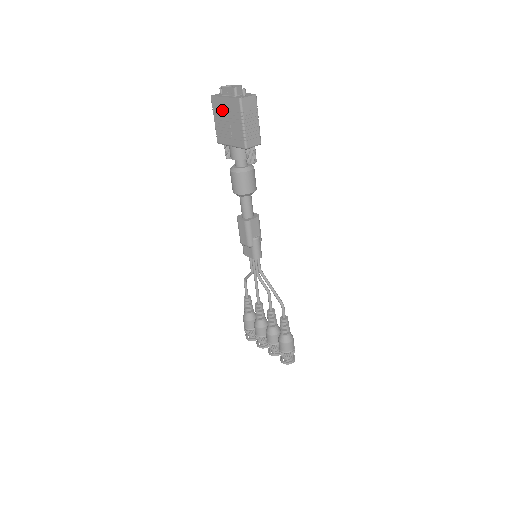
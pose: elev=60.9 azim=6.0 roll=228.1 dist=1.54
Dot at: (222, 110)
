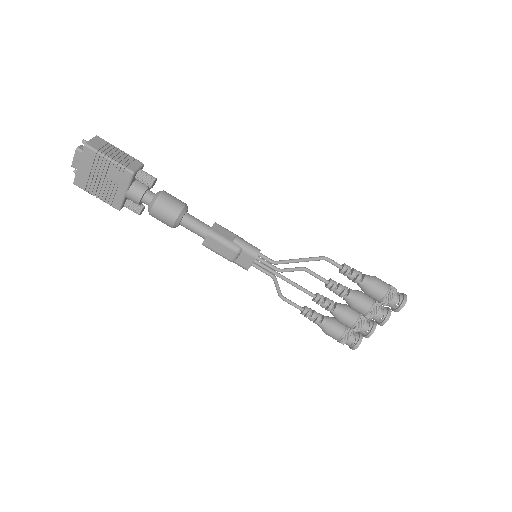
Dot at: (89, 178)
